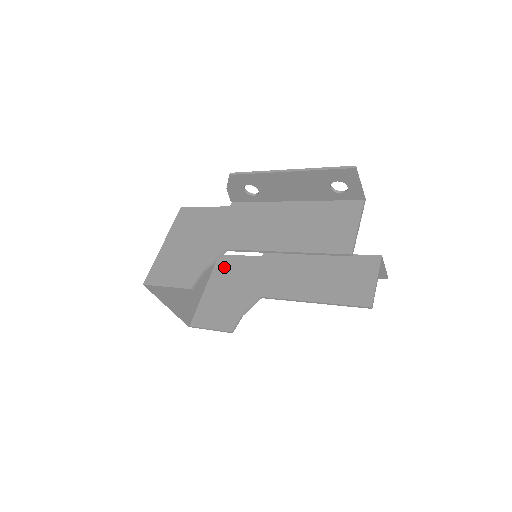
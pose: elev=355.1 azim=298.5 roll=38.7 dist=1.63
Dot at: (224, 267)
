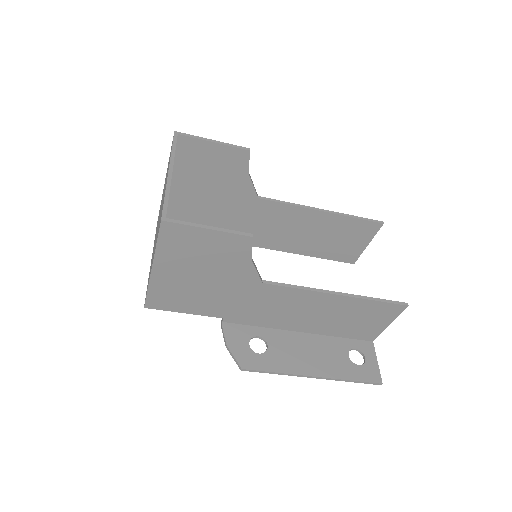
Dot at: (171, 294)
